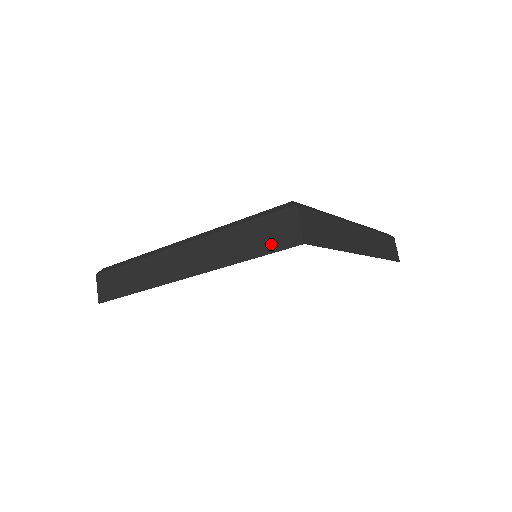
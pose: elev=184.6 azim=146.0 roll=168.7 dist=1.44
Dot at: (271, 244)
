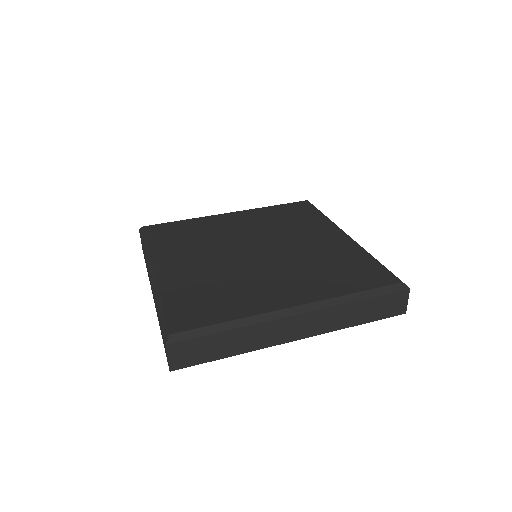
Dot at: (383, 314)
